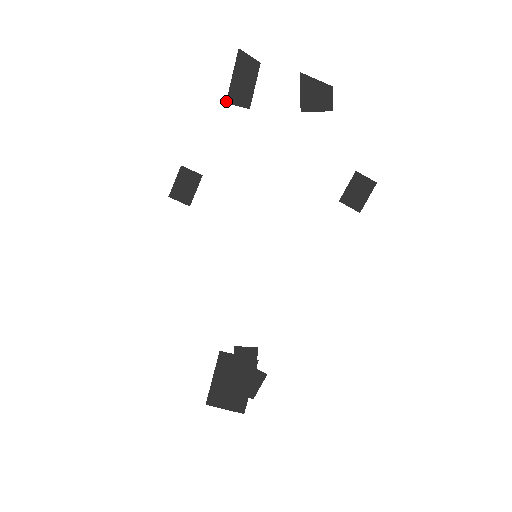
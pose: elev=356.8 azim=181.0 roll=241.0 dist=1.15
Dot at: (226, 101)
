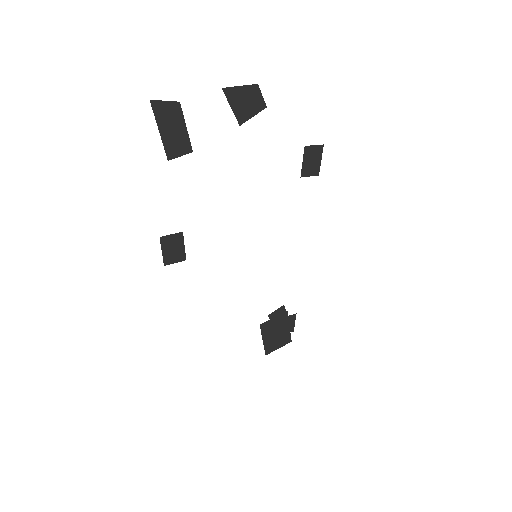
Dot at: (167, 159)
